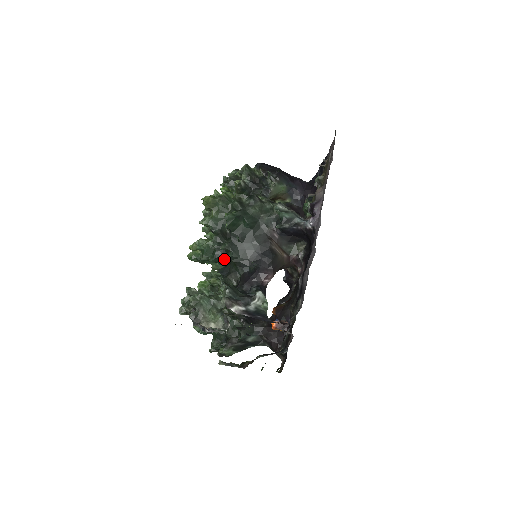
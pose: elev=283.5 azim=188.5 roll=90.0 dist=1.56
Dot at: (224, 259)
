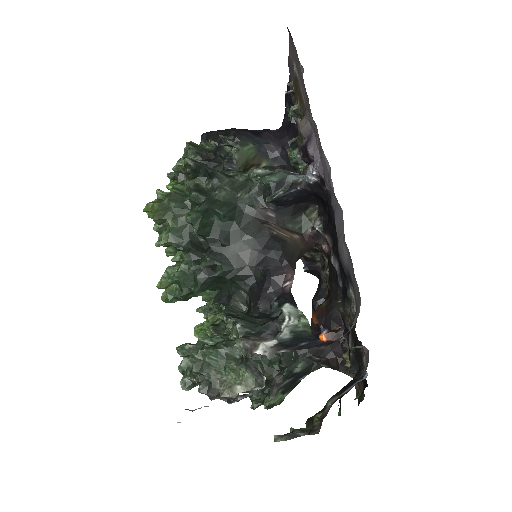
Dot at: (213, 281)
